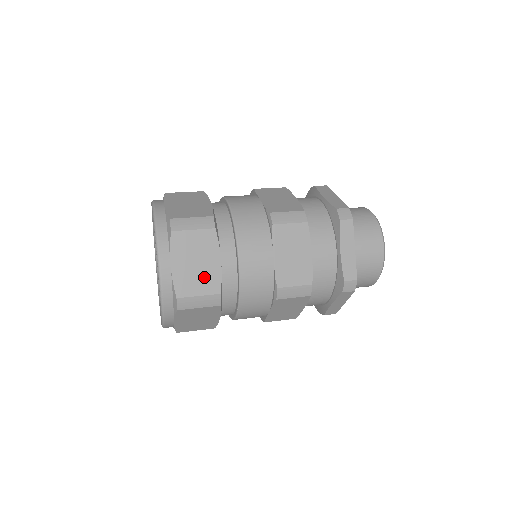
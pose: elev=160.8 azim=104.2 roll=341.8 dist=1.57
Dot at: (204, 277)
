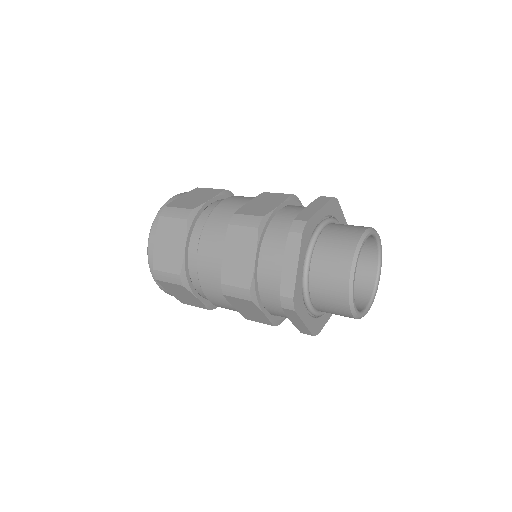
Dot at: (172, 258)
